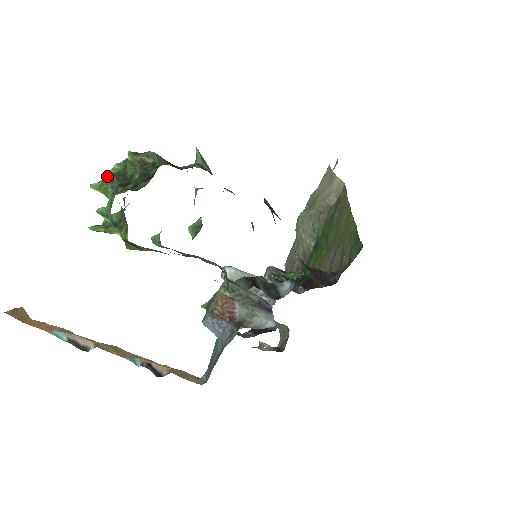
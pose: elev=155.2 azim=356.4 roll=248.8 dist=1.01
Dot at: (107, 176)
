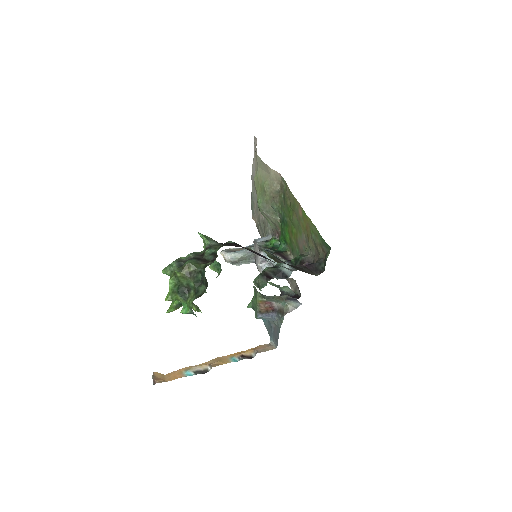
Dot at: (171, 290)
